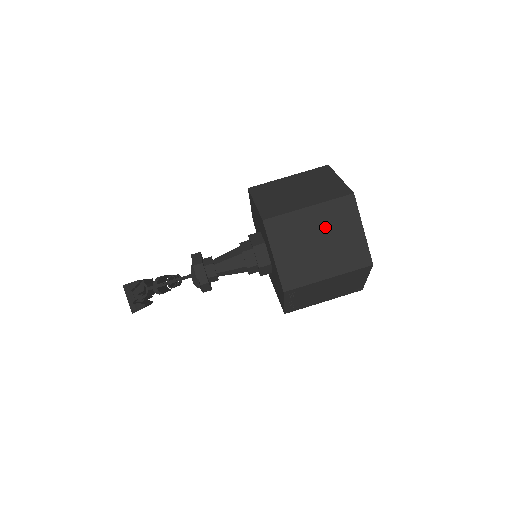
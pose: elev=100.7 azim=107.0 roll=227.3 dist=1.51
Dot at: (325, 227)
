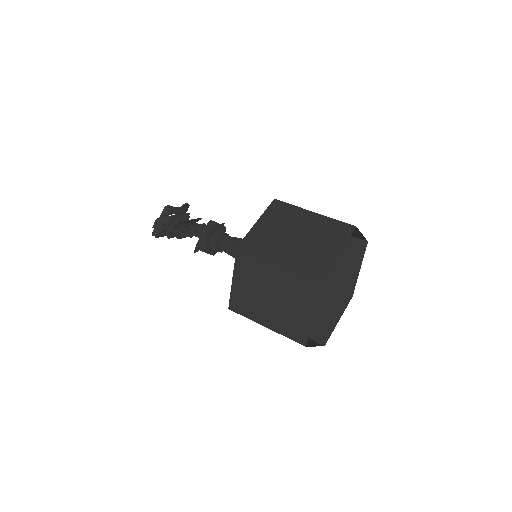
Dot at: (282, 289)
